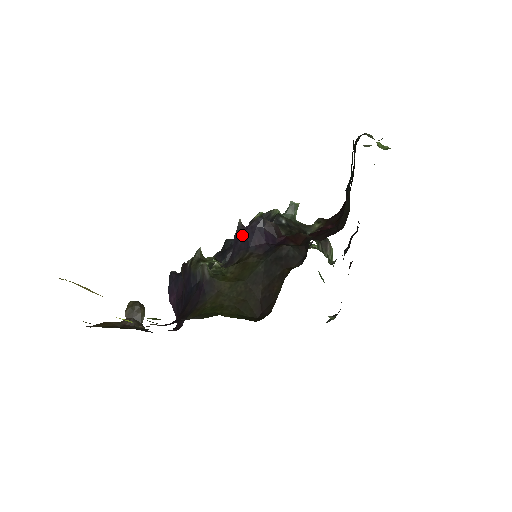
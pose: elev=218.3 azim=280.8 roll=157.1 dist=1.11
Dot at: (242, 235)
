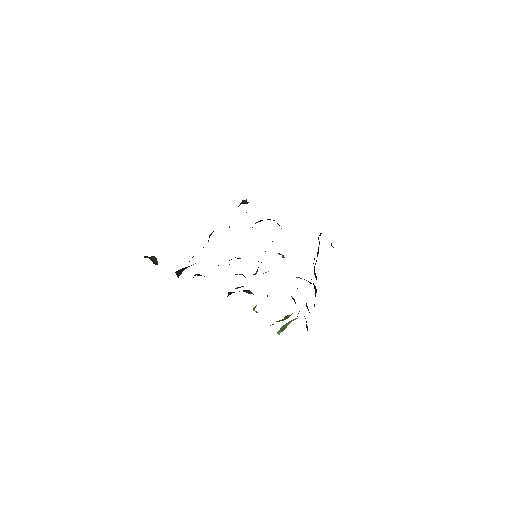
Dot at: occluded
